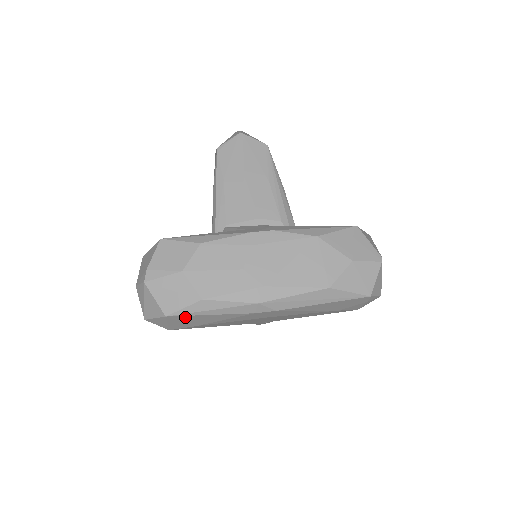
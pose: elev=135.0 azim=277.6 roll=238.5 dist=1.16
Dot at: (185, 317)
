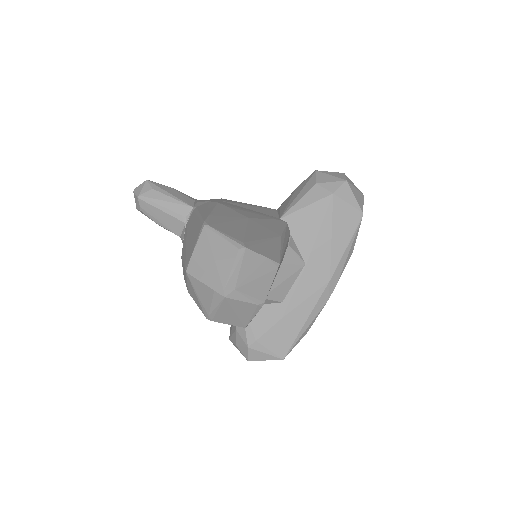
Dot at: occluded
